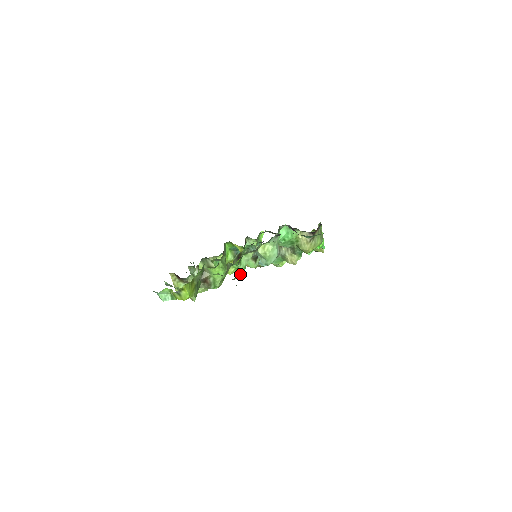
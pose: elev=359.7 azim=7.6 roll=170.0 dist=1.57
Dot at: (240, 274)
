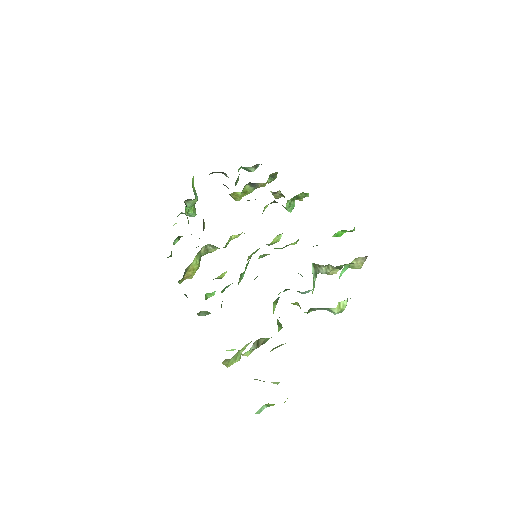
Dot at: occluded
